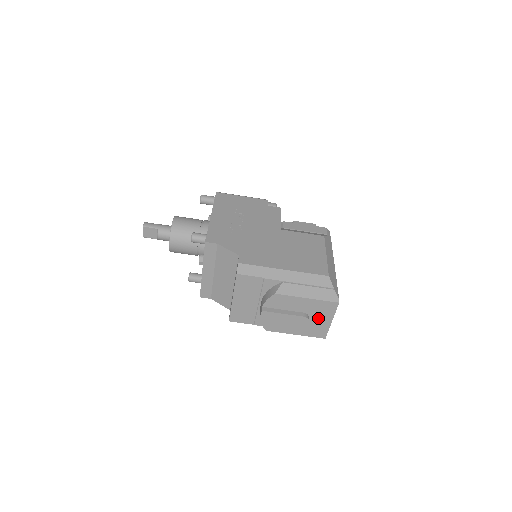
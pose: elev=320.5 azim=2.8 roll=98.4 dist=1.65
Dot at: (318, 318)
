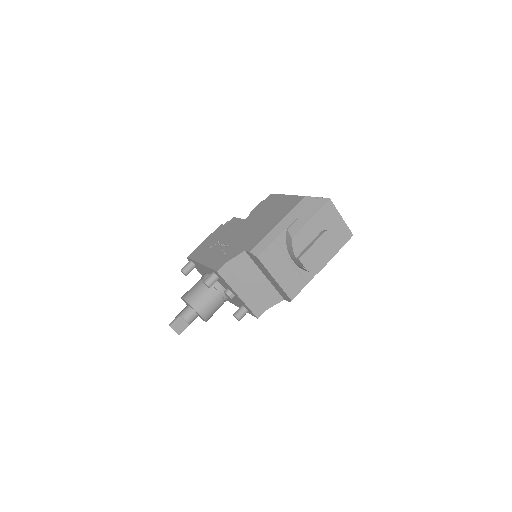
Dot at: (333, 225)
